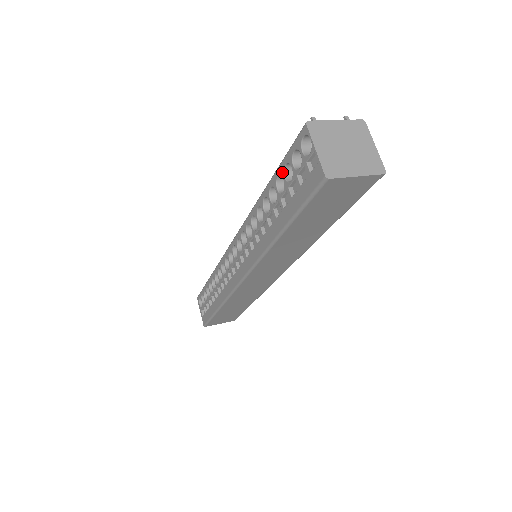
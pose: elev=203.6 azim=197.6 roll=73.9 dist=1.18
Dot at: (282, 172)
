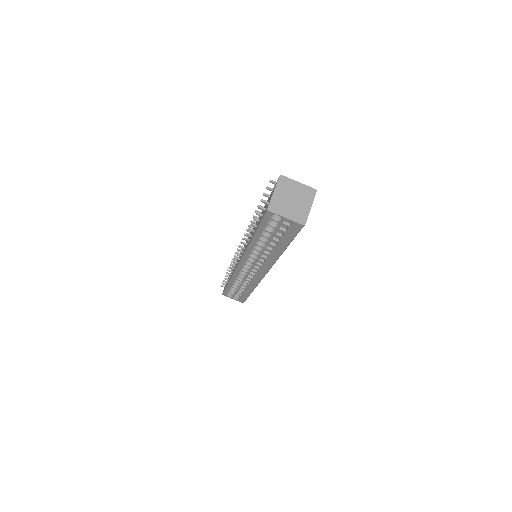
Dot at: (264, 230)
